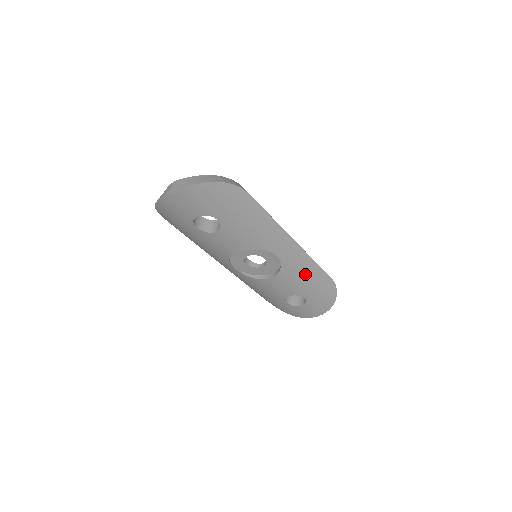
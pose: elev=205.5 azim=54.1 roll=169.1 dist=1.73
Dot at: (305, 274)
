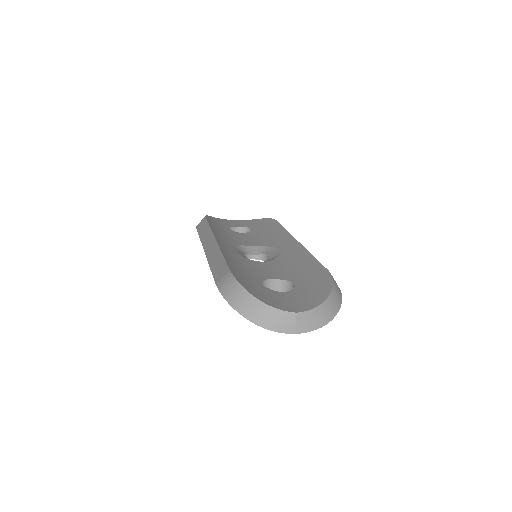
Dot at: occluded
